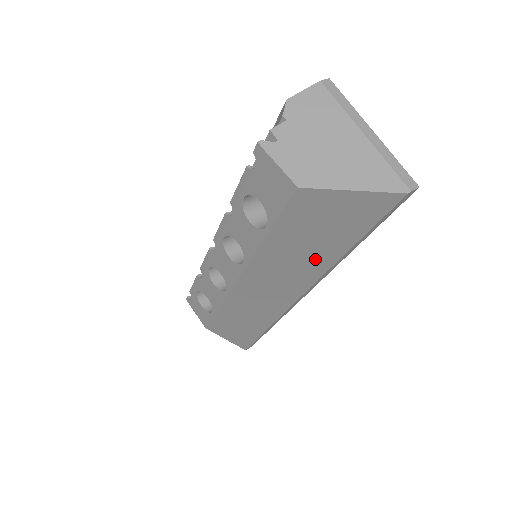
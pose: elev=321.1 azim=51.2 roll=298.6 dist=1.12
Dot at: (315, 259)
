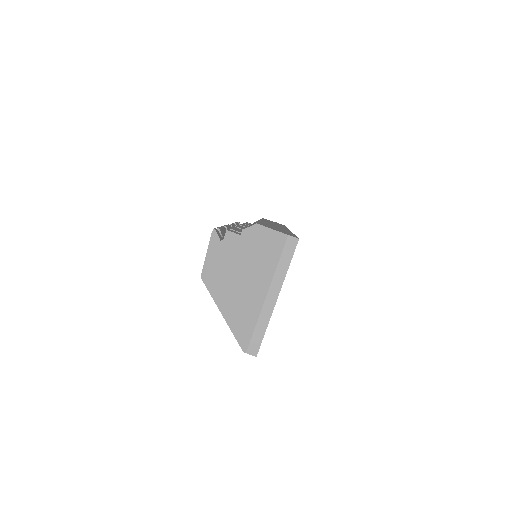
Dot at: occluded
